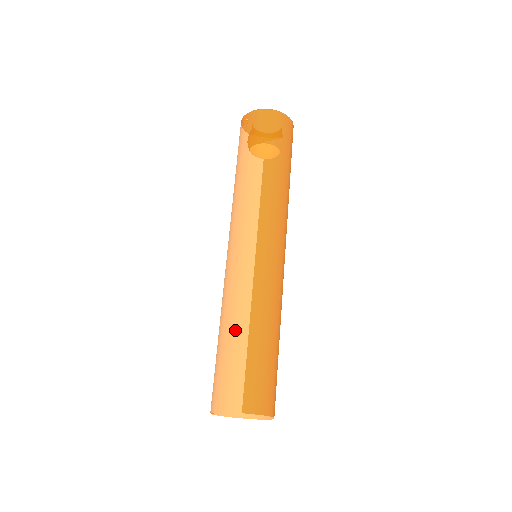
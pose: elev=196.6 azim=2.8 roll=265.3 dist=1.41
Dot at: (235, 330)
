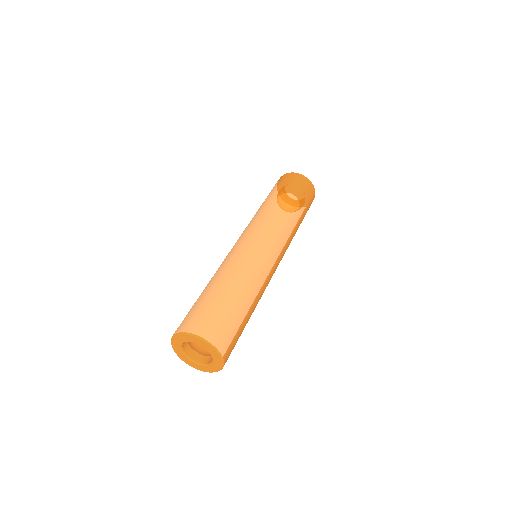
Dot at: (206, 286)
